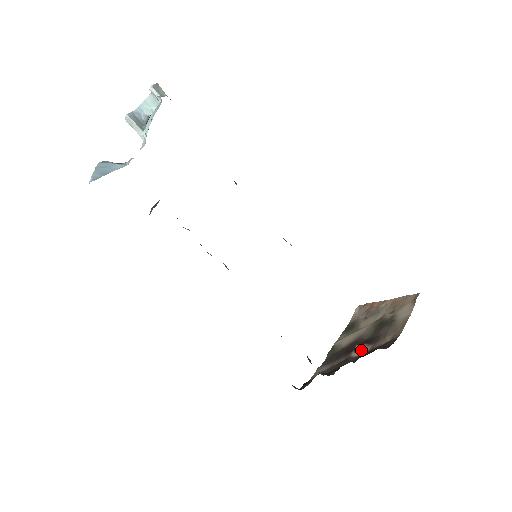
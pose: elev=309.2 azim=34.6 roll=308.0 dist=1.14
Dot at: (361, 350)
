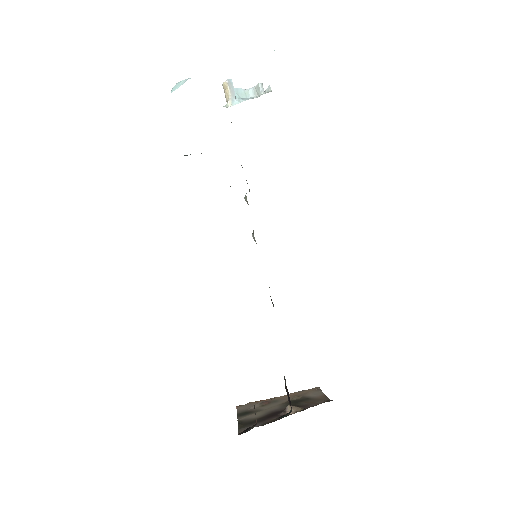
Dot at: (295, 409)
